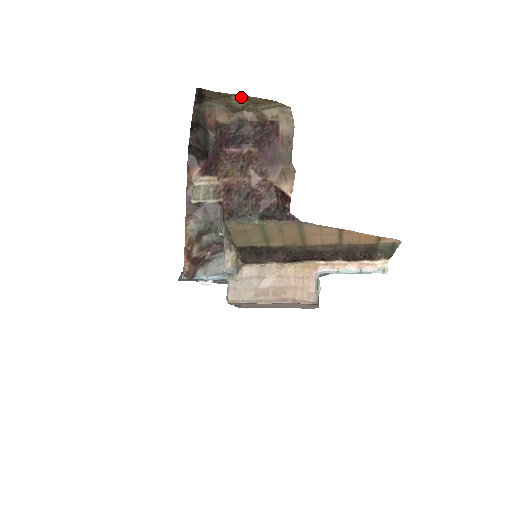
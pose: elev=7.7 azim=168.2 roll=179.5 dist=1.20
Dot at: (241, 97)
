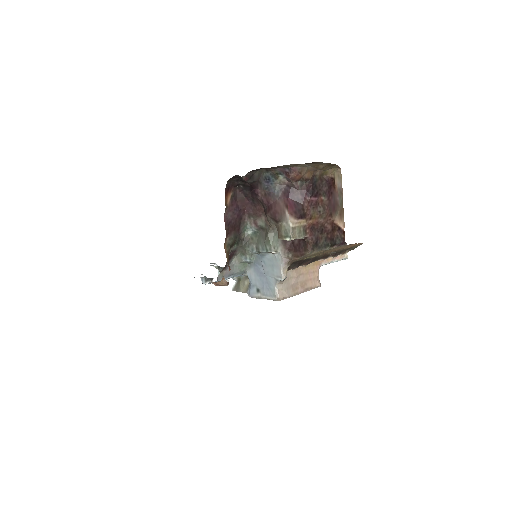
Dot at: (328, 164)
